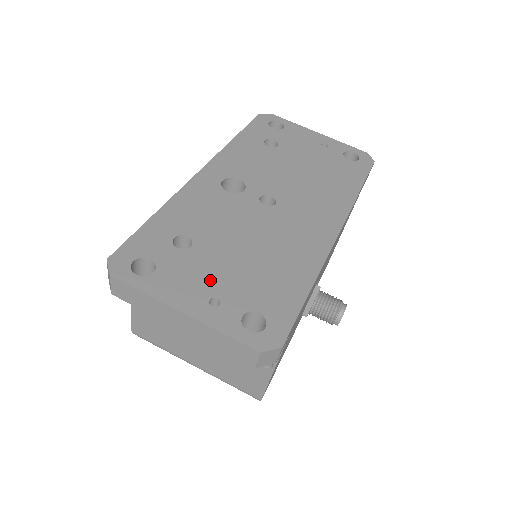
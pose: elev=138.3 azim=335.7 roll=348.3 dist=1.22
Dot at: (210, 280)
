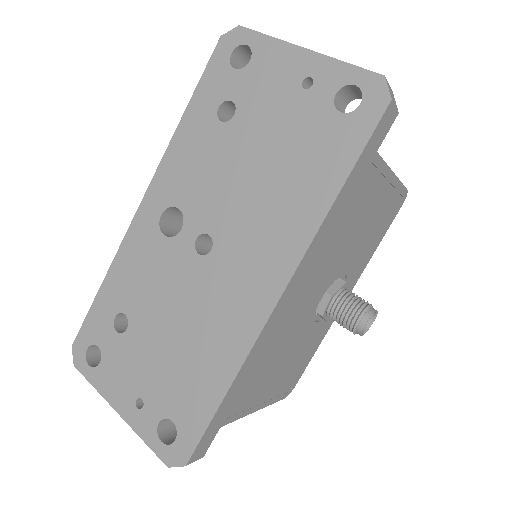
Dot at: (138, 375)
